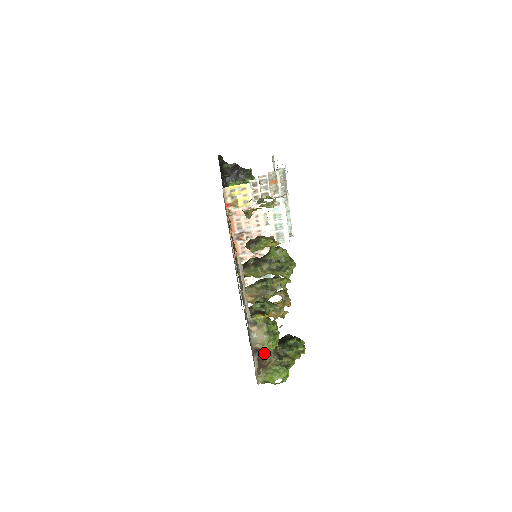
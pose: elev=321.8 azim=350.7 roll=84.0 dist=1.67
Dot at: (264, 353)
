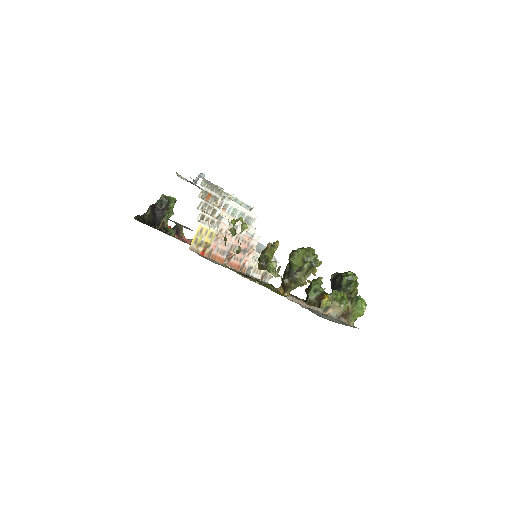
Dot at: occluded
